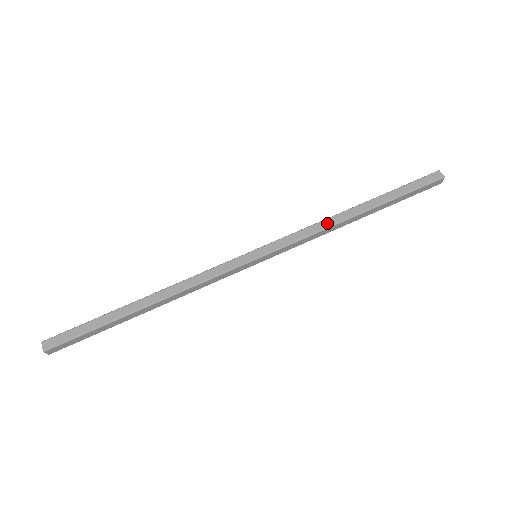
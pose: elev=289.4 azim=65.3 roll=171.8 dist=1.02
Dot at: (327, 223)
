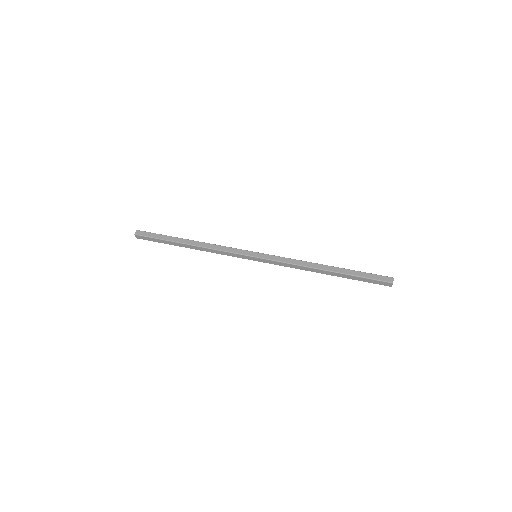
Dot at: (304, 263)
